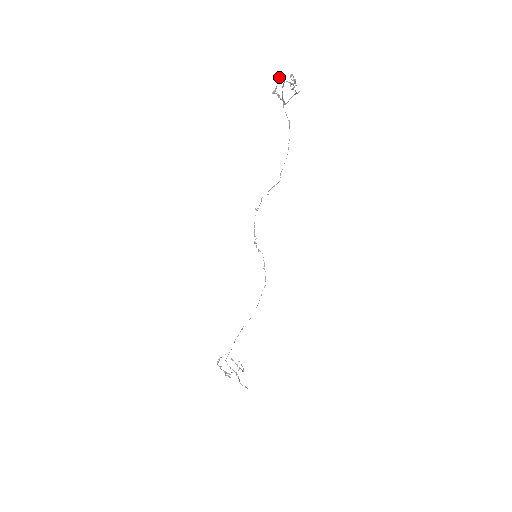
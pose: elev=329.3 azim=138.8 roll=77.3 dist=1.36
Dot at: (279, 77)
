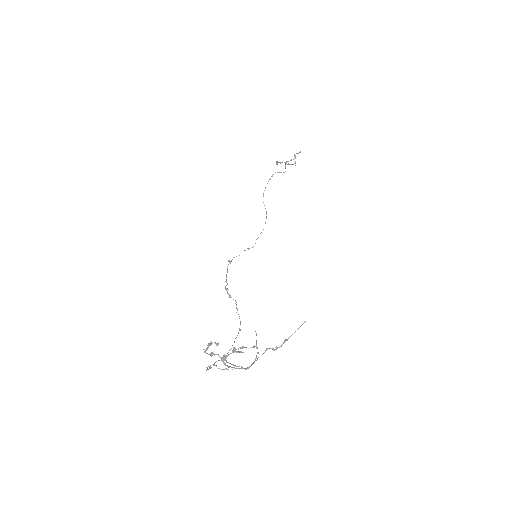
Dot at: occluded
